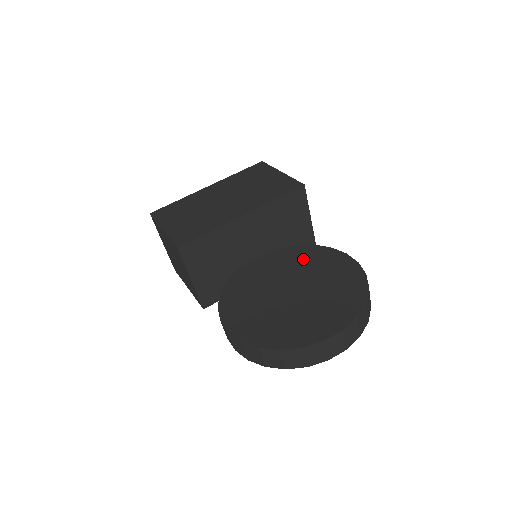
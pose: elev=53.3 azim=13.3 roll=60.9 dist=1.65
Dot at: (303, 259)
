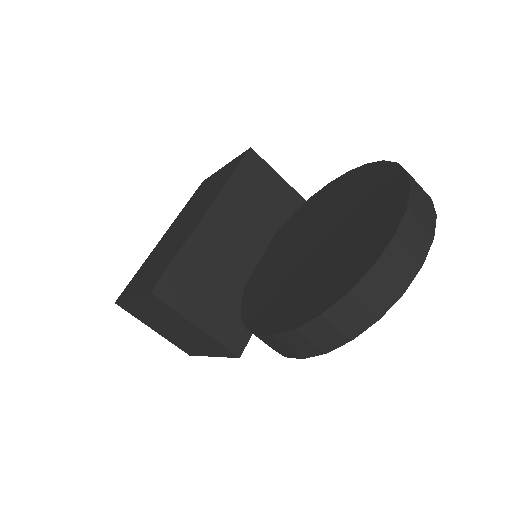
Dot at: (307, 215)
